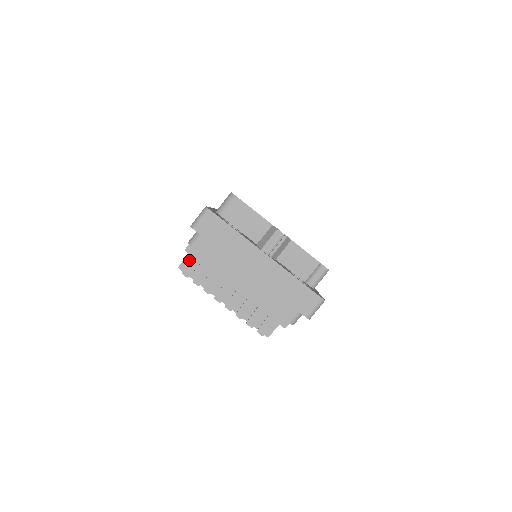
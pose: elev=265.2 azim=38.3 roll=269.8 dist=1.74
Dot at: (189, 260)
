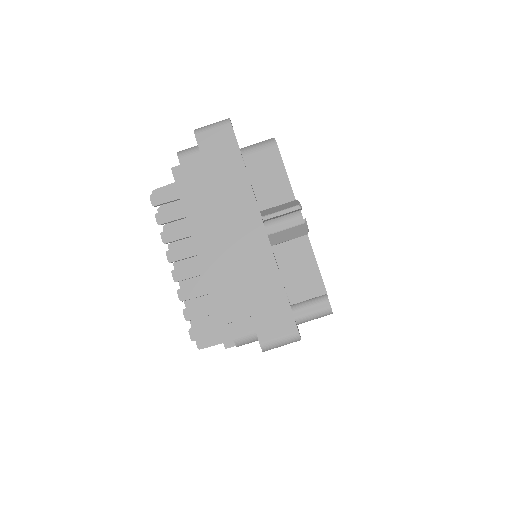
Dot at: occluded
